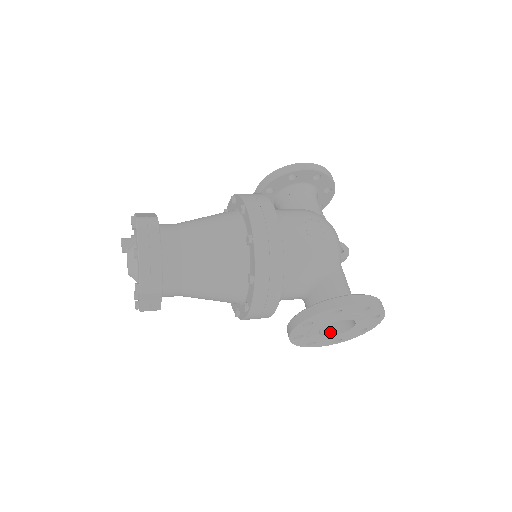
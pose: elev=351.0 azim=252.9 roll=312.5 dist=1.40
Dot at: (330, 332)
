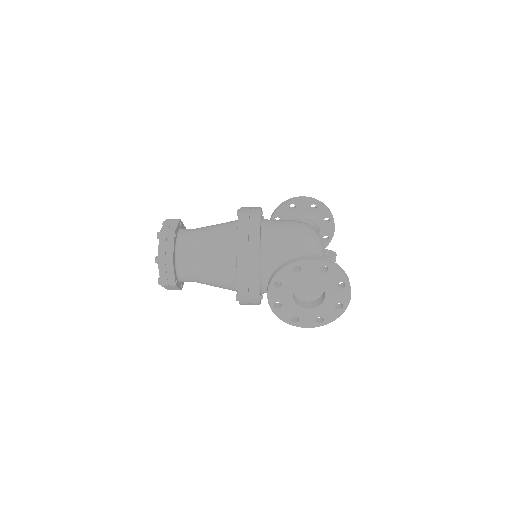
Dot at: (309, 306)
